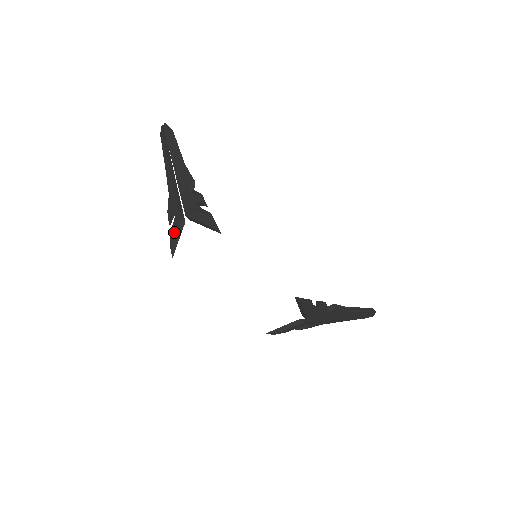
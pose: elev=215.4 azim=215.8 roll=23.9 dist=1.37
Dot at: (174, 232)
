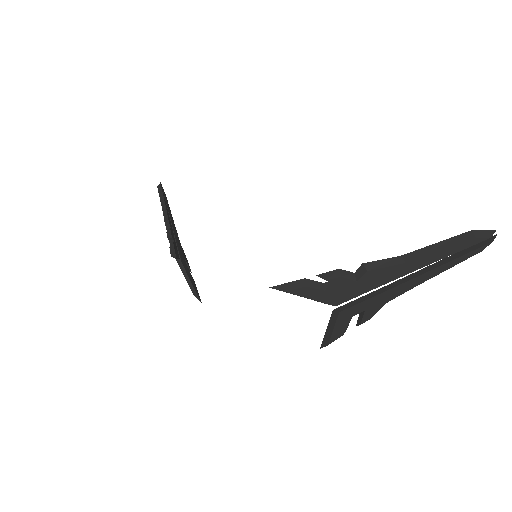
Dot at: (185, 277)
